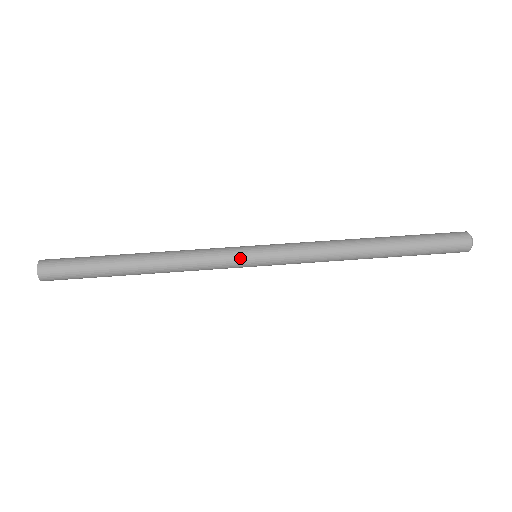
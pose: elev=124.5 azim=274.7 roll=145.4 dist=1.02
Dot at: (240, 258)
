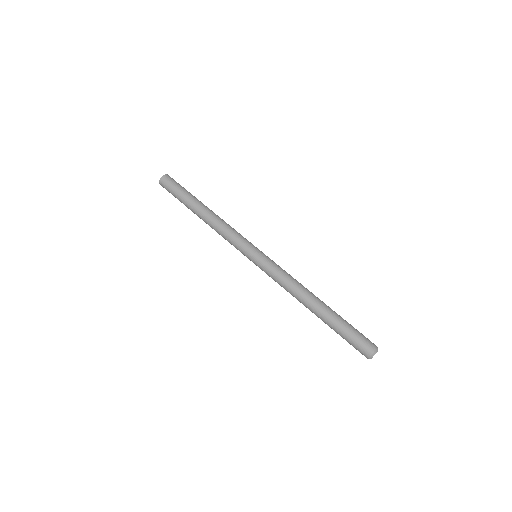
Dot at: (246, 249)
